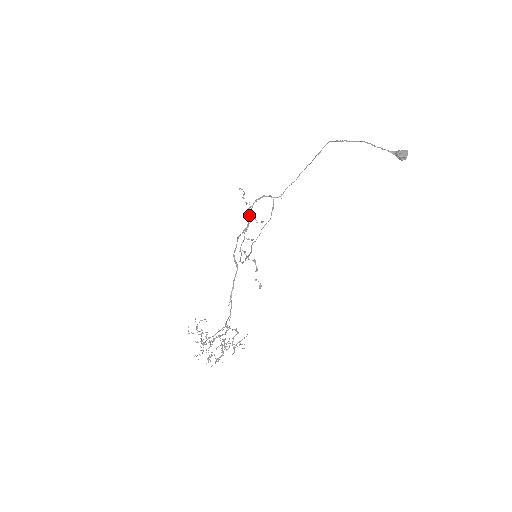
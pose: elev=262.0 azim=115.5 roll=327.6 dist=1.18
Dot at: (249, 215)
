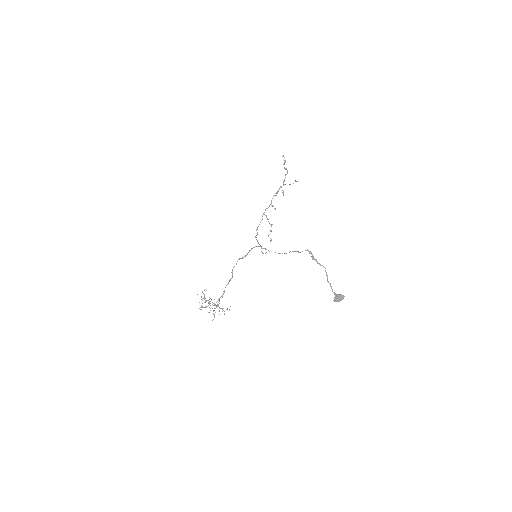
Dot at: (248, 252)
